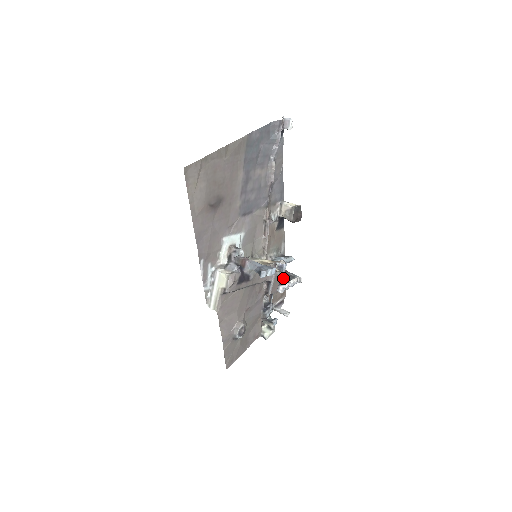
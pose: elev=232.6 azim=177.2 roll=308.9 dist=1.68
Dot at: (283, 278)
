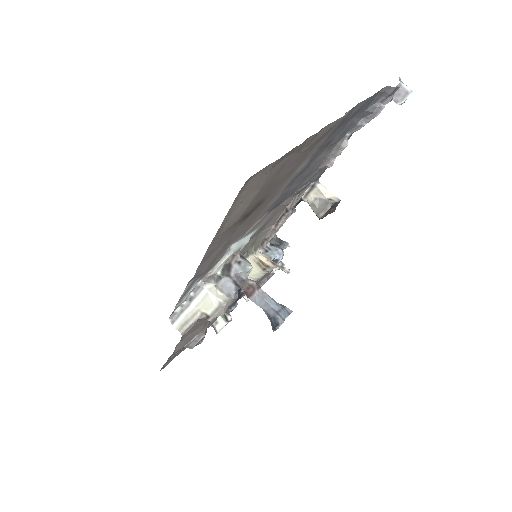
Dot at: occluded
